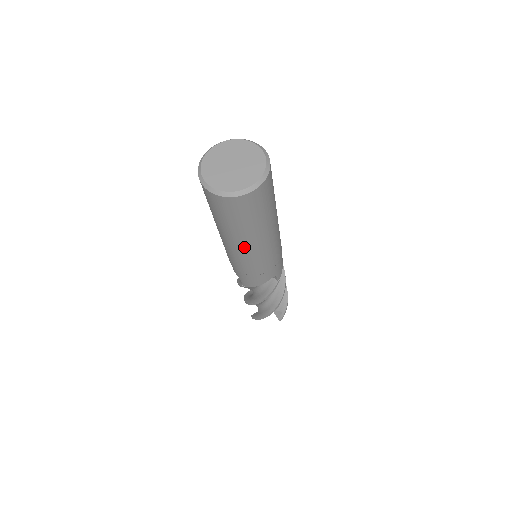
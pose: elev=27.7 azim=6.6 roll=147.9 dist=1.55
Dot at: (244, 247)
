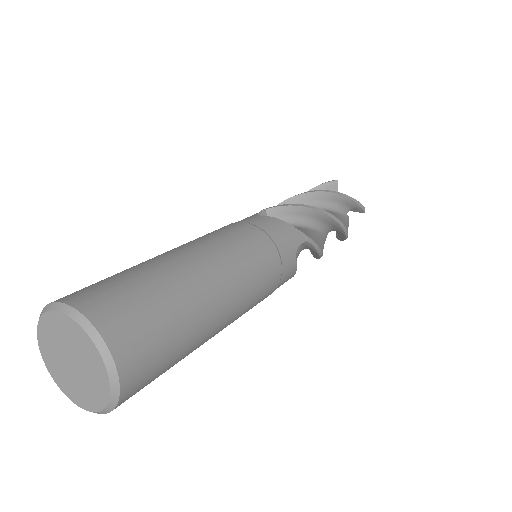
Dot at: occluded
